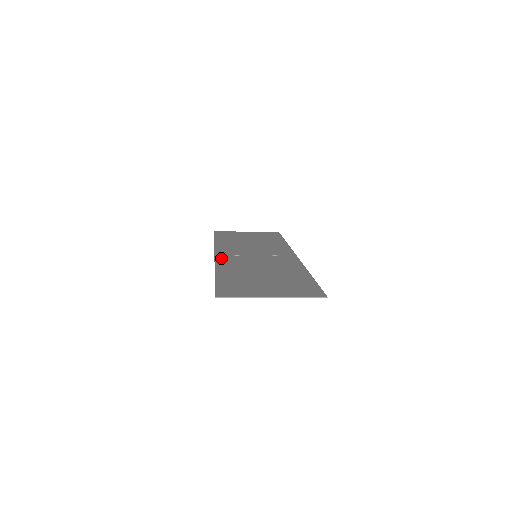
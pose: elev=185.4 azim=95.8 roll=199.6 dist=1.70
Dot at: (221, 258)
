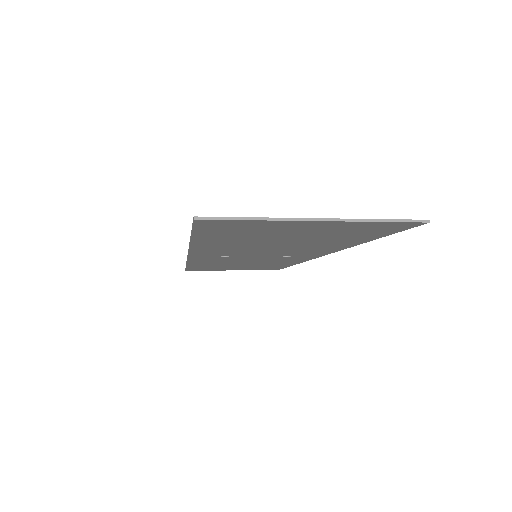
Dot at: occluded
